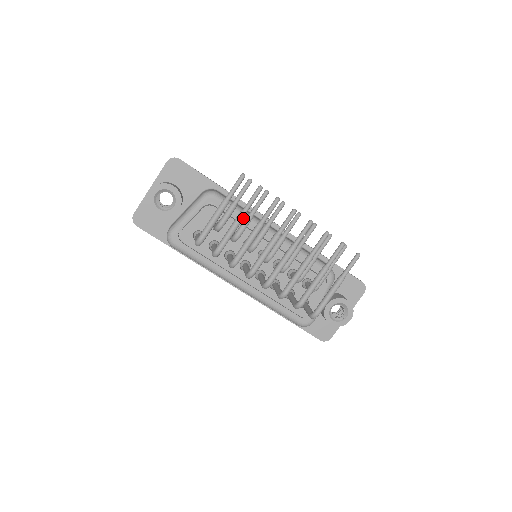
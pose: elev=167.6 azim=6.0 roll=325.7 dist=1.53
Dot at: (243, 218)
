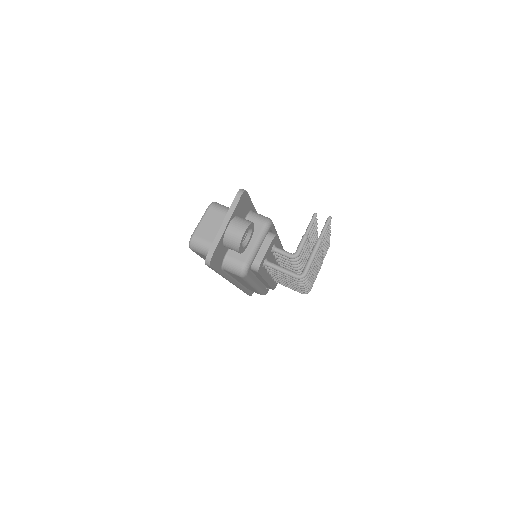
Dot at: (320, 248)
